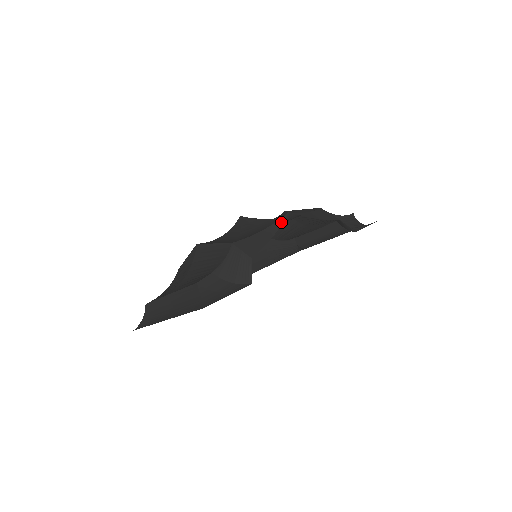
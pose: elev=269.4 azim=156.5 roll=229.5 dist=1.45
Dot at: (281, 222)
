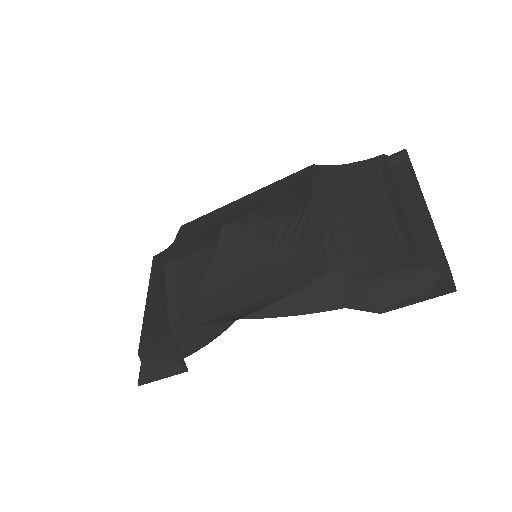
Dot at: (224, 328)
